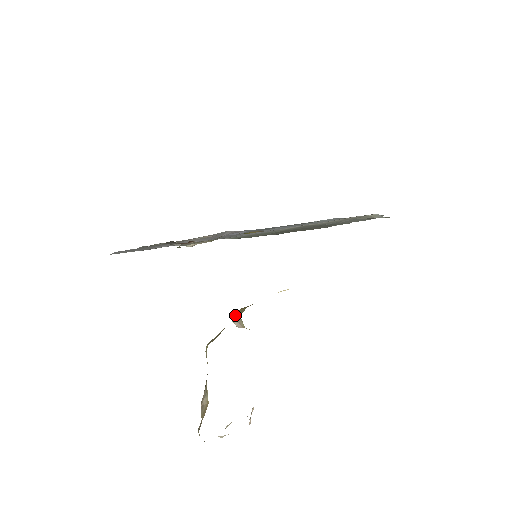
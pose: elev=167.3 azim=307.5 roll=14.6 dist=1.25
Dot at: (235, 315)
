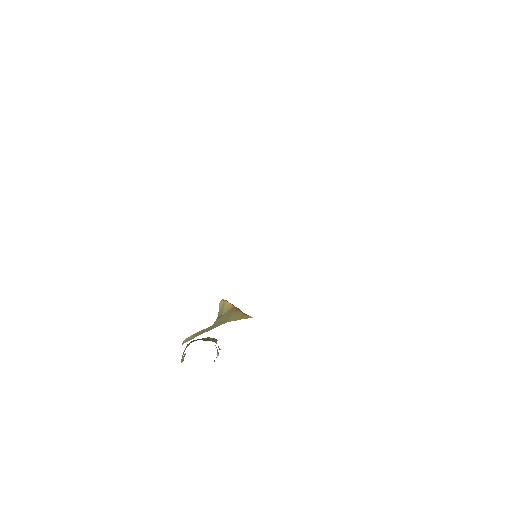
Dot at: (221, 303)
